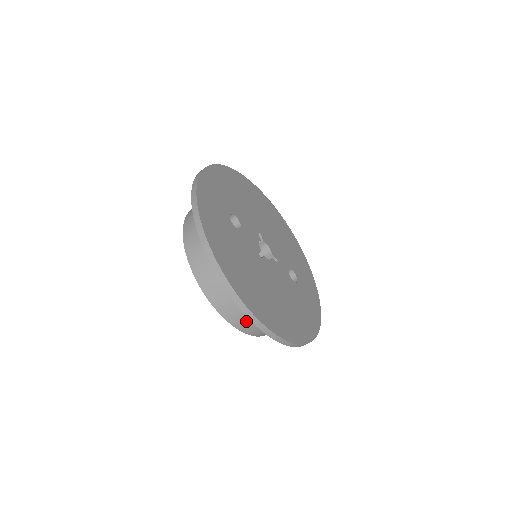
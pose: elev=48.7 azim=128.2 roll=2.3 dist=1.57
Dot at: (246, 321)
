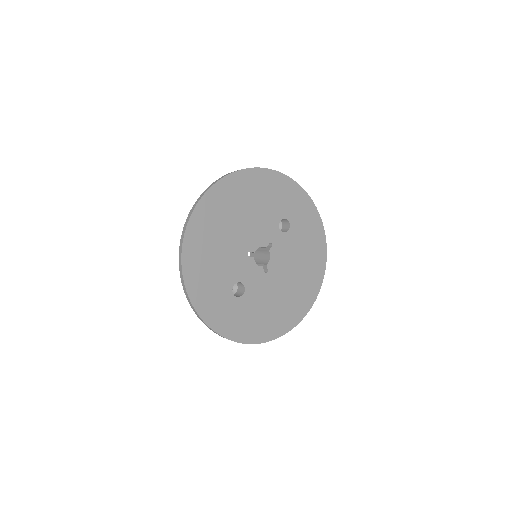
Dot at: occluded
